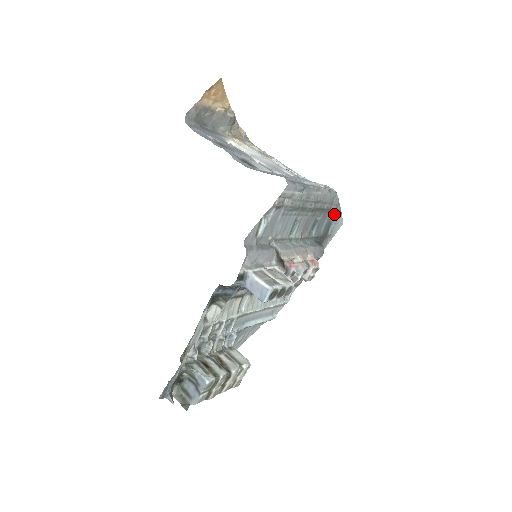
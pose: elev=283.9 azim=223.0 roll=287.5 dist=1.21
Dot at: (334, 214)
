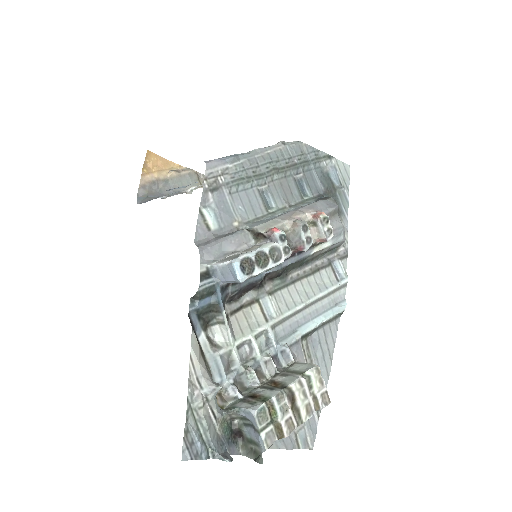
Dot at: (321, 163)
